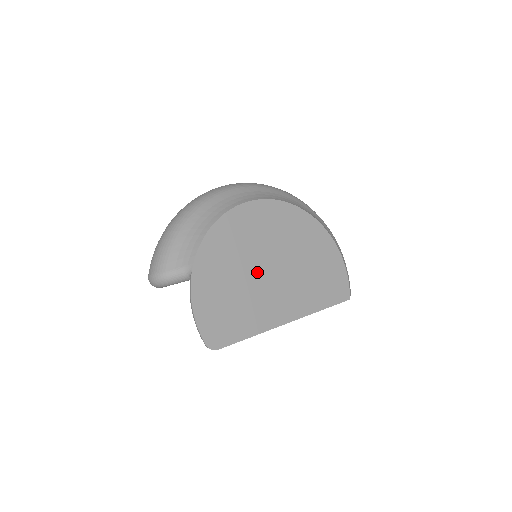
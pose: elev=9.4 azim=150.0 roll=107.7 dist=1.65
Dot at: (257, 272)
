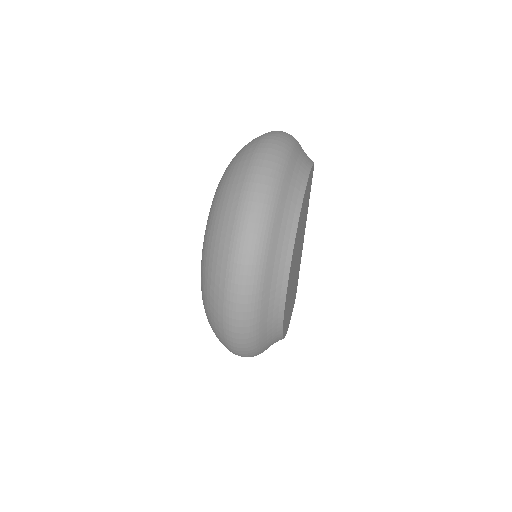
Dot at: occluded
